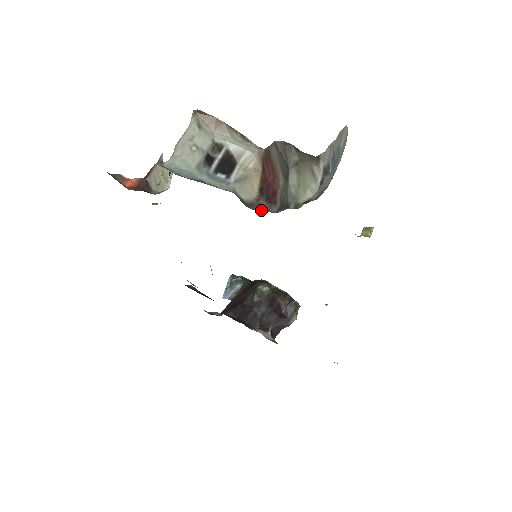
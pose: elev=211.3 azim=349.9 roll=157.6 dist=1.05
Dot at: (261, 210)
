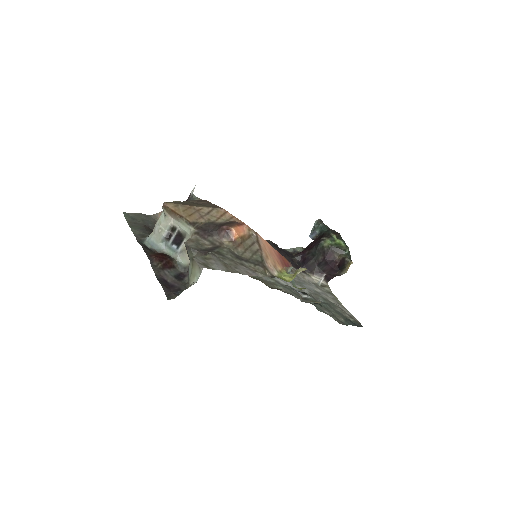
Dot at: (186, 275)
